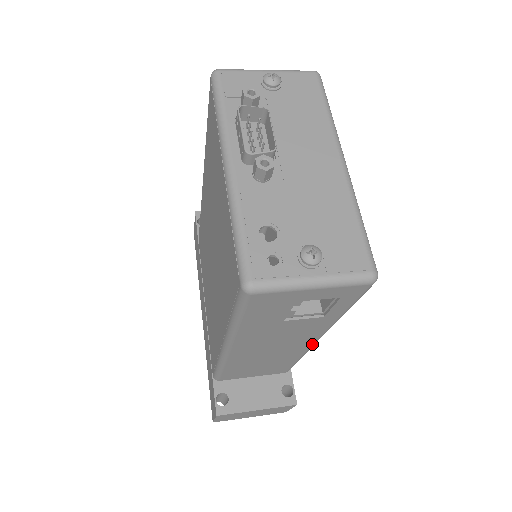
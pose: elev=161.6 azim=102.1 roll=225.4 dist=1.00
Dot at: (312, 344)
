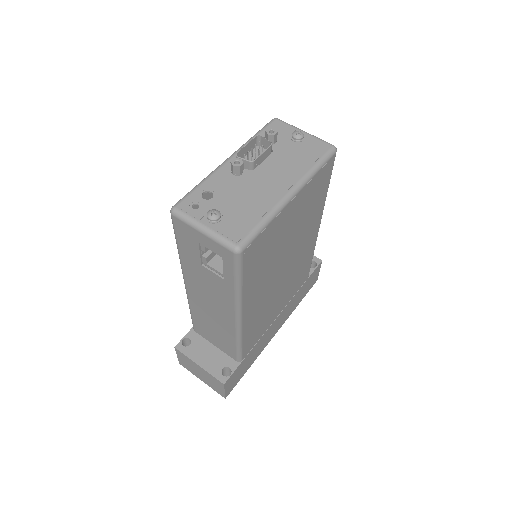
Dot at: (235, 321)
